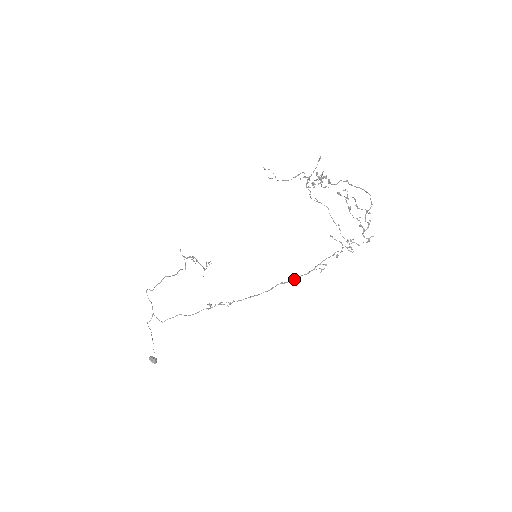
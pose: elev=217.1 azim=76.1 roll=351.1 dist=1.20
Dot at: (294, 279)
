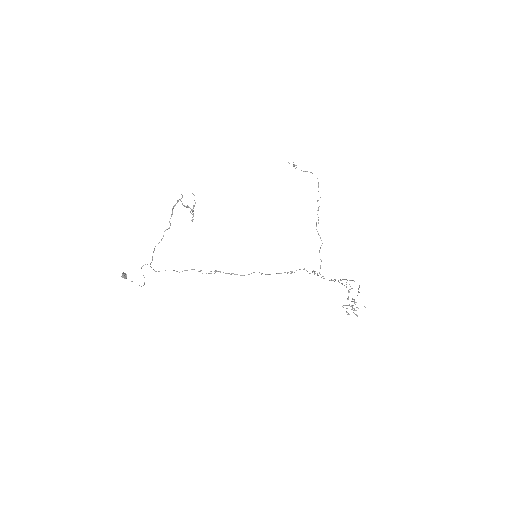
Dot at: occluded
